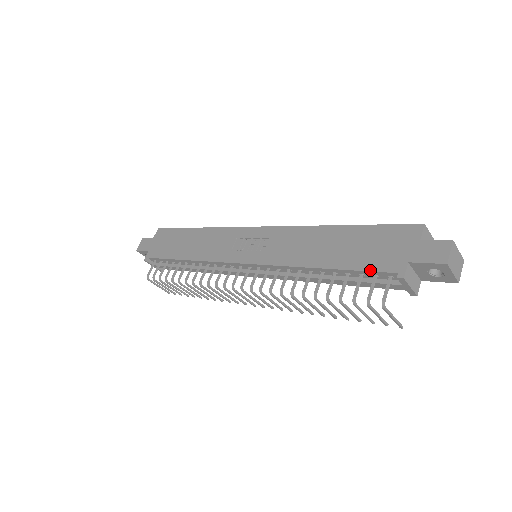
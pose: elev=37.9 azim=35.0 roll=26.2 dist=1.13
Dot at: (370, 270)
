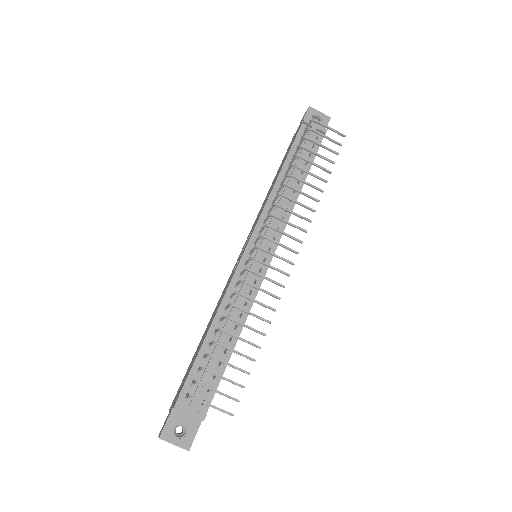
Dot at: (294, 139)
